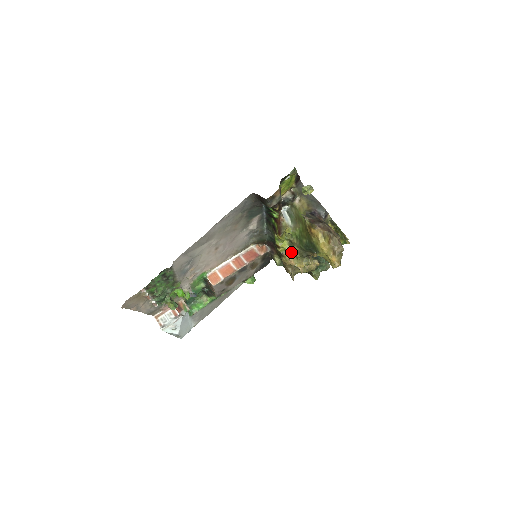
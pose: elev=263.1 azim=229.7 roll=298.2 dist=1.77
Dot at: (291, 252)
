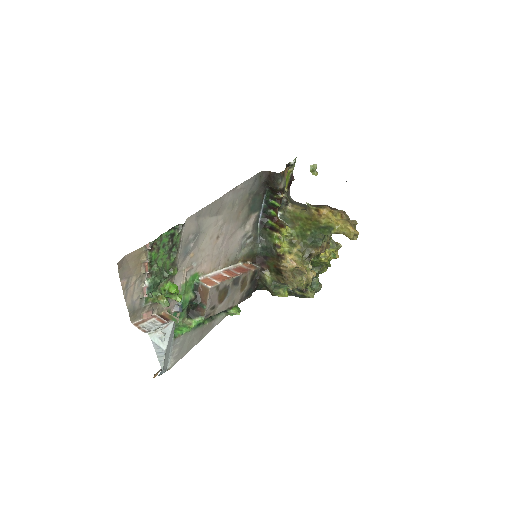
Dot at: (292, 252)
